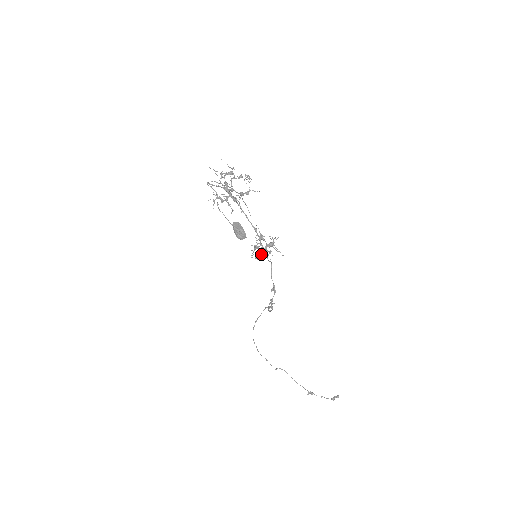
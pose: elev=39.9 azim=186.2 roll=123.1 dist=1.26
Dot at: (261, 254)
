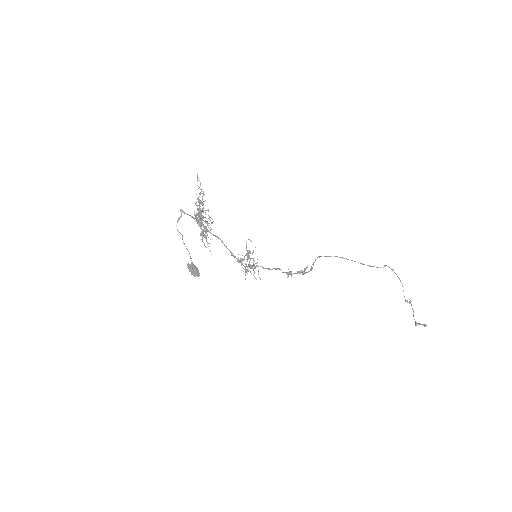
Dot at: (244, 269)
